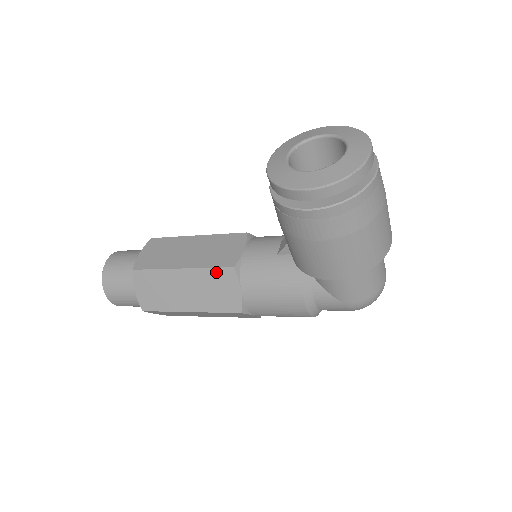
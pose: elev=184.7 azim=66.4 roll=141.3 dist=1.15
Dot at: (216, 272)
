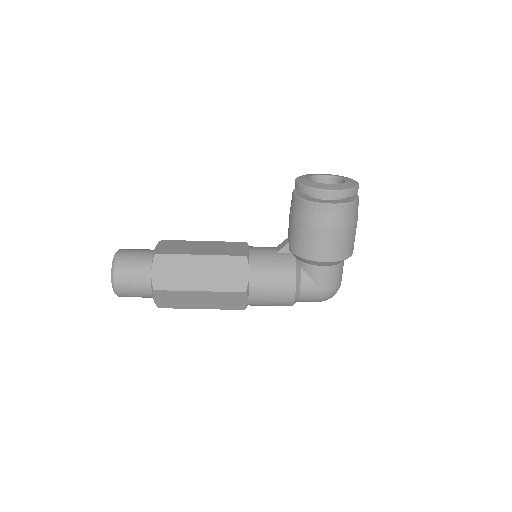
Dot at: (231, 259)
